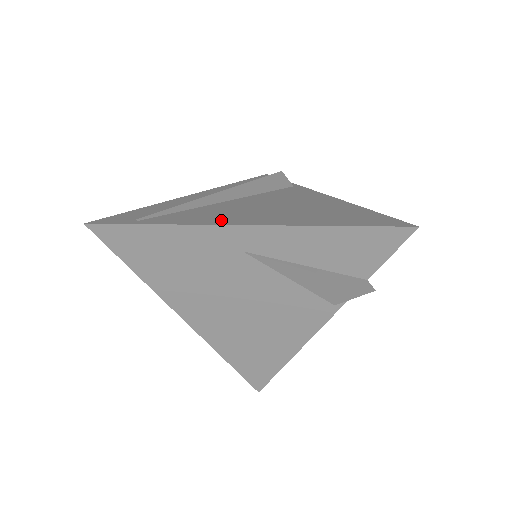
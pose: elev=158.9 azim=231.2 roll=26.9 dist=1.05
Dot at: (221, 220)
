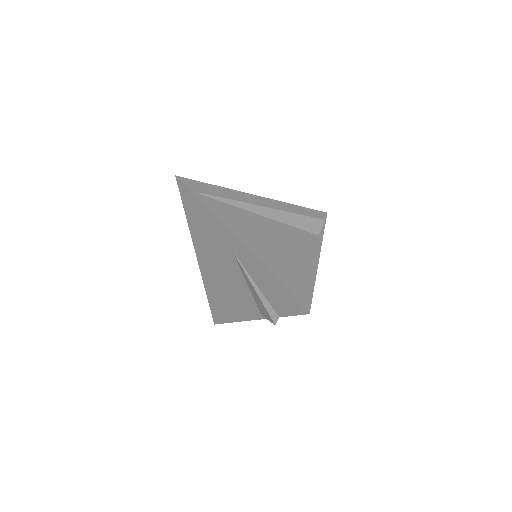
Dot at: (233, 226)
